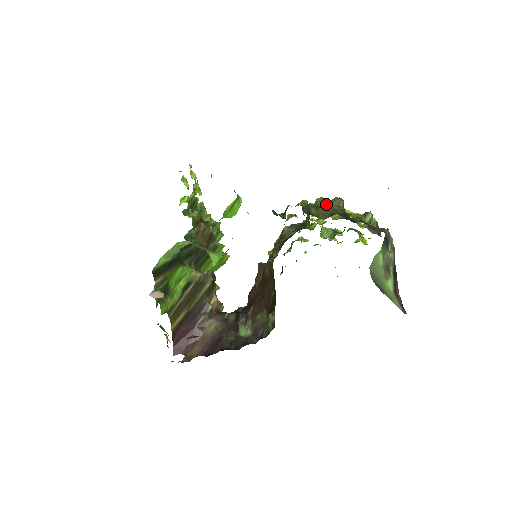
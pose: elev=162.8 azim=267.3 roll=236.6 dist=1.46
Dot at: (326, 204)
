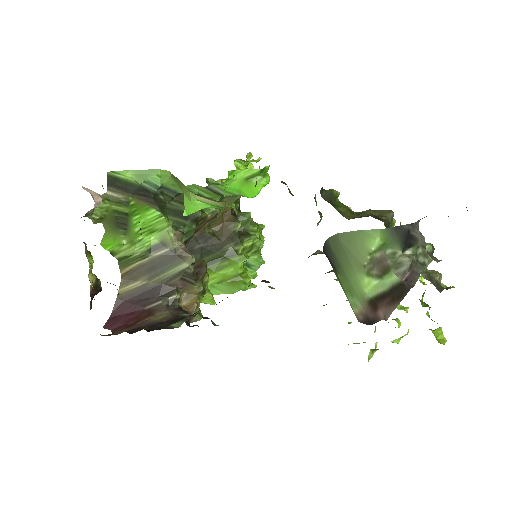
Dot at: occluded
